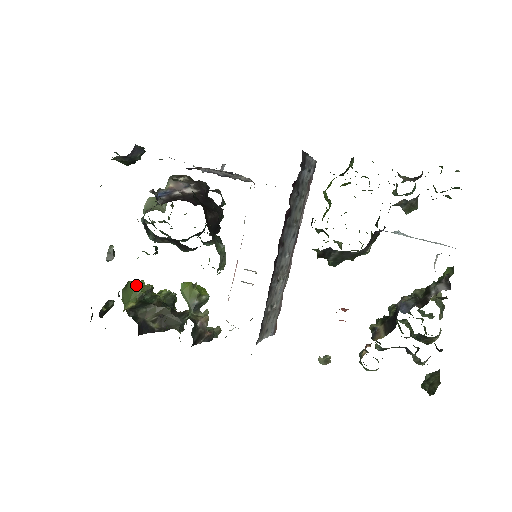
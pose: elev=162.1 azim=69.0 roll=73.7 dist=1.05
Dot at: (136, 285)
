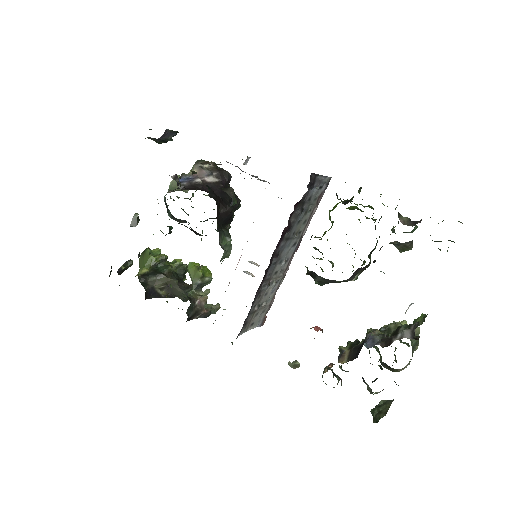
Dot at: (153, 252)
